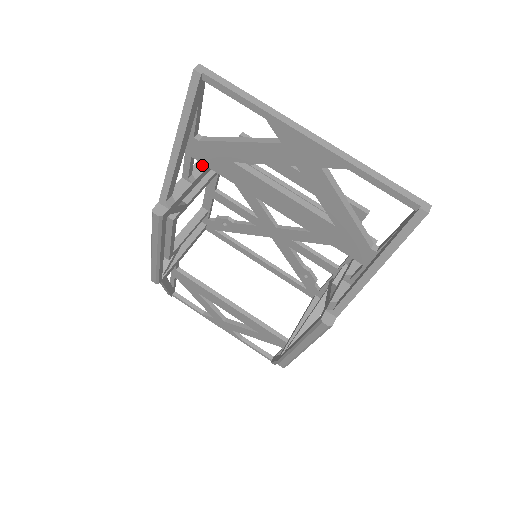
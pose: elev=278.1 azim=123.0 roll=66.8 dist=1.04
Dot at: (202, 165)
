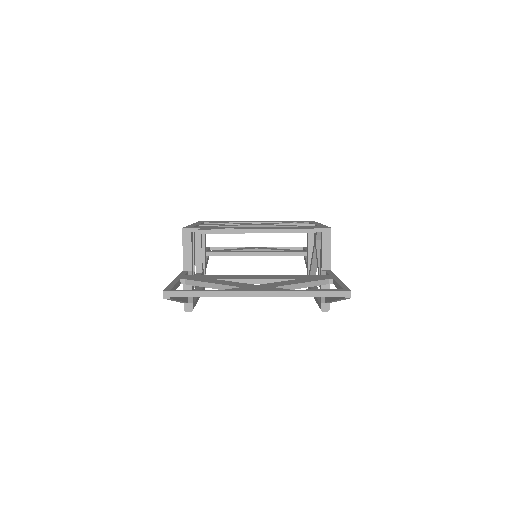
Dot at: (188, 256)
